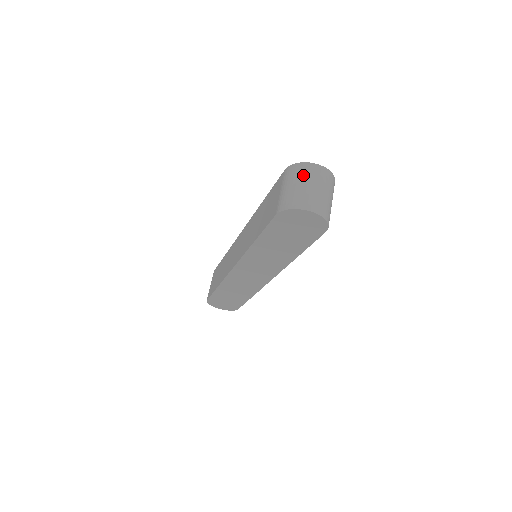
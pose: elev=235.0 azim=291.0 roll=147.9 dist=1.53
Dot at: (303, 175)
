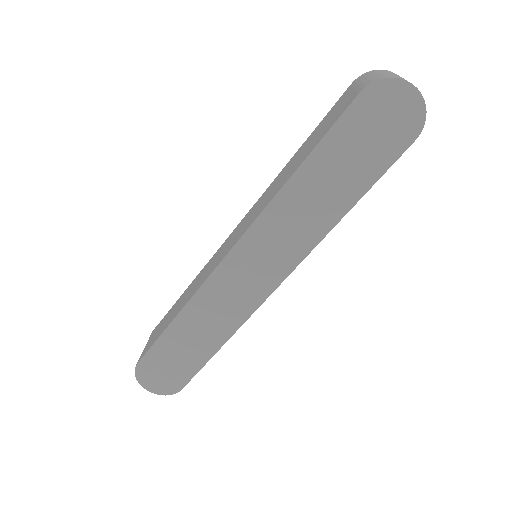
Dot at: (387, 71)
